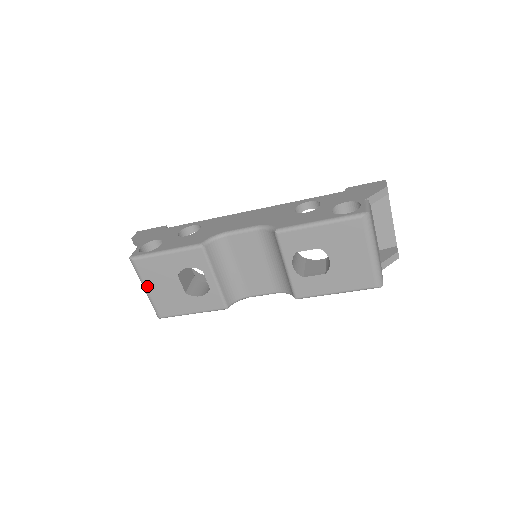
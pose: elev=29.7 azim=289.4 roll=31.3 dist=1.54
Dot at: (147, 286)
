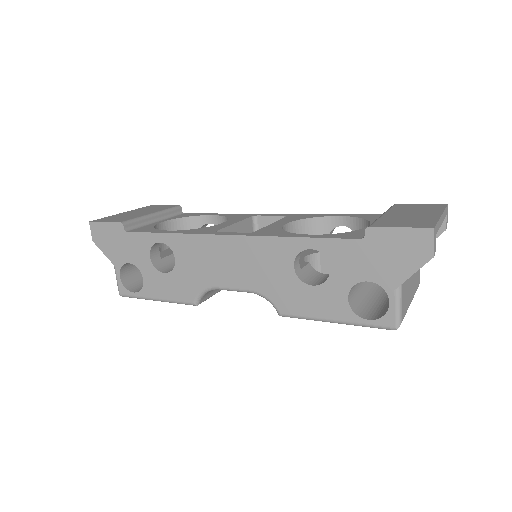
Dot at: occluded
